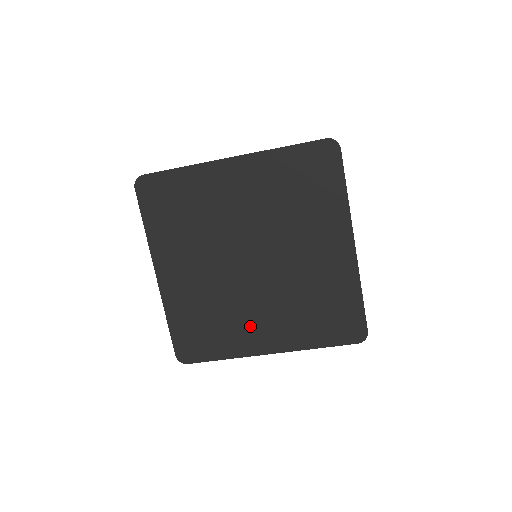
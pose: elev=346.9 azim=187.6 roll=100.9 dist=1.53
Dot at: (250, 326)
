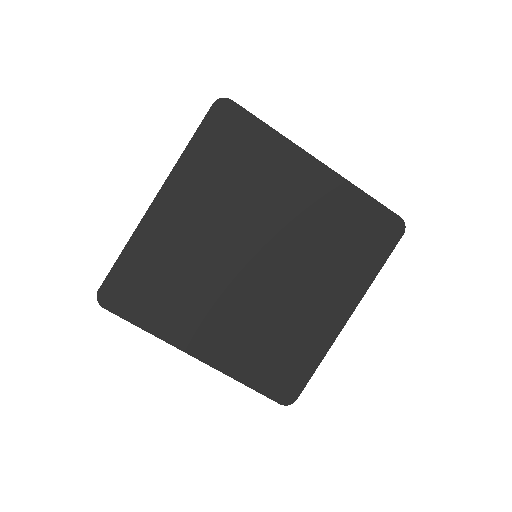
Dot at: (312, 314)
